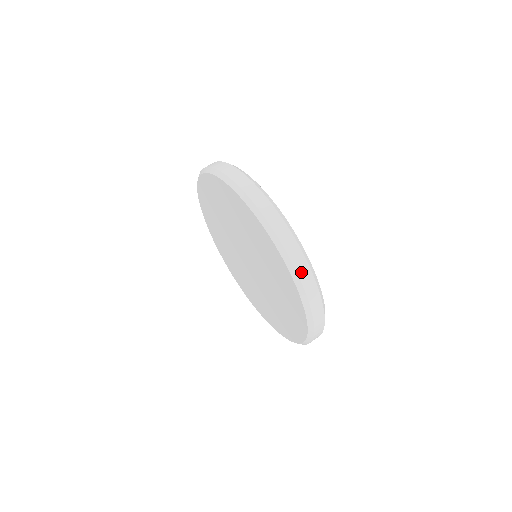
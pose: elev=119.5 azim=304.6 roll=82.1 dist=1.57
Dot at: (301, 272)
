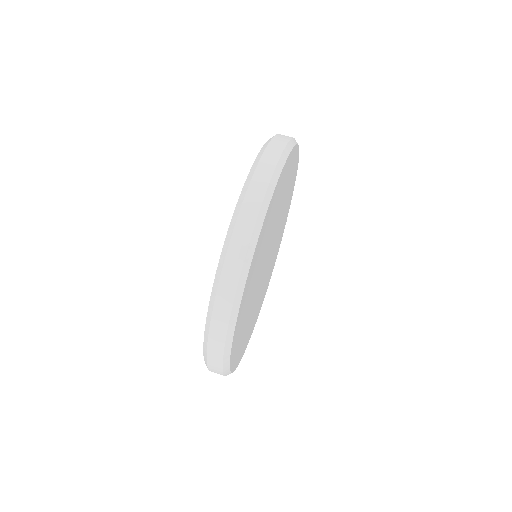
Dot at: (264, 162)
